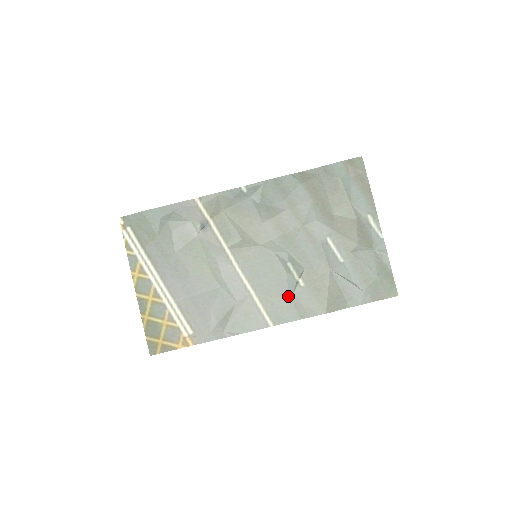
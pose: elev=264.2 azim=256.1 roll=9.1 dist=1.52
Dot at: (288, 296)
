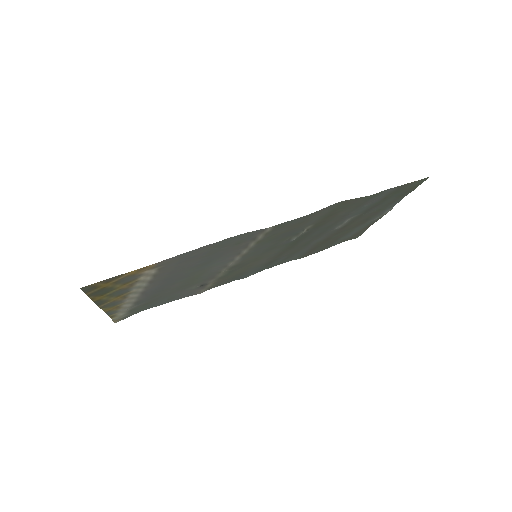
Dot at: (293, 229)
